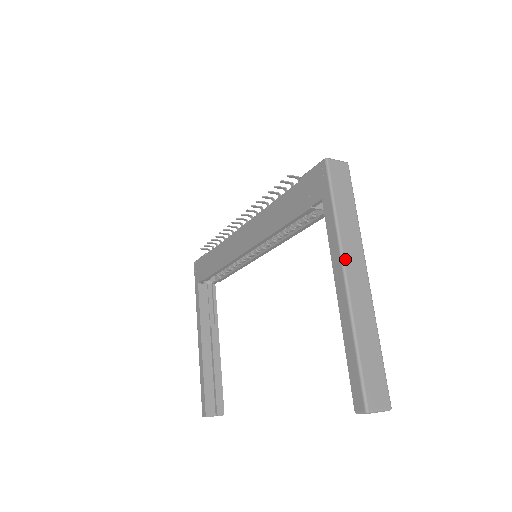
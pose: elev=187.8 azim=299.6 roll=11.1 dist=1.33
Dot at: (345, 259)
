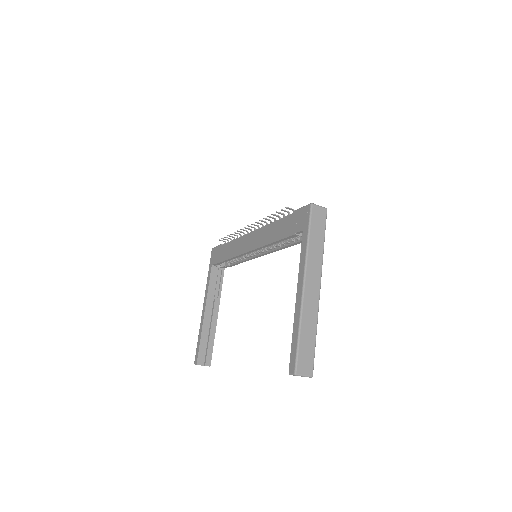
Dot at: (307, 275)
